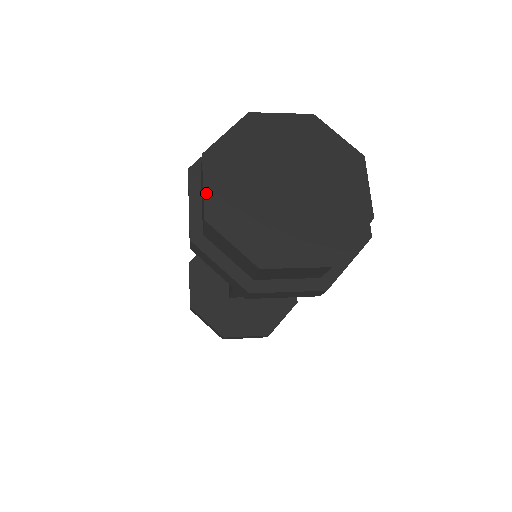
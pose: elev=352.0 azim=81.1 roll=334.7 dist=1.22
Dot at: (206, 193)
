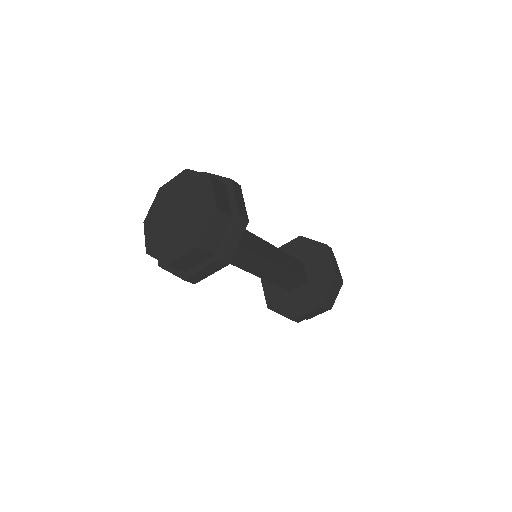
Dot at: (146, 240)
